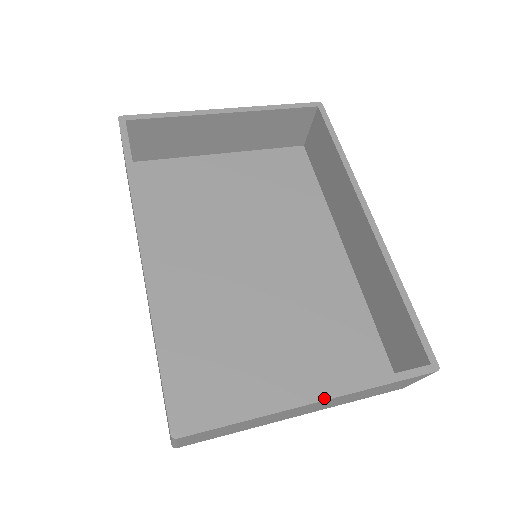
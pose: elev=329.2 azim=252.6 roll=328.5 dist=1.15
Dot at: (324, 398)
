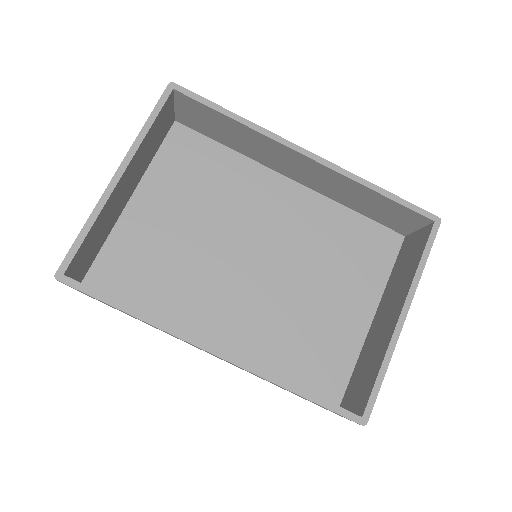
Dot at: (407, 310)
